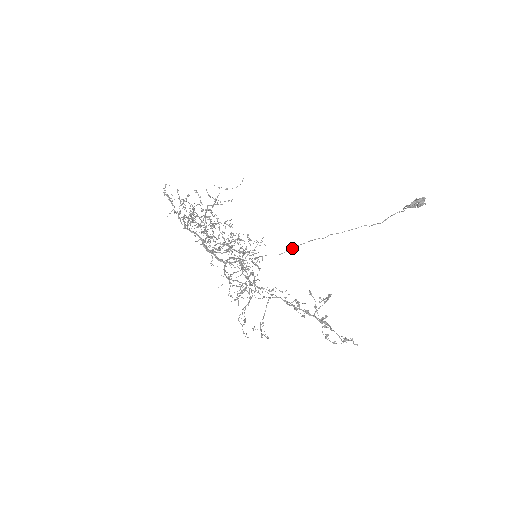
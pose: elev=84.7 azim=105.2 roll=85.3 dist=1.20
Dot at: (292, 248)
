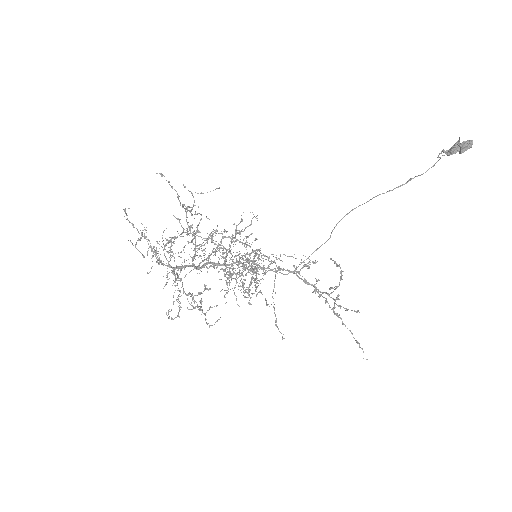
Dot at: (296, 268)
